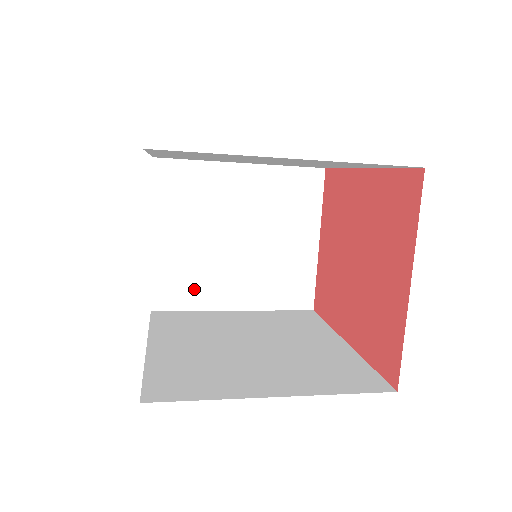
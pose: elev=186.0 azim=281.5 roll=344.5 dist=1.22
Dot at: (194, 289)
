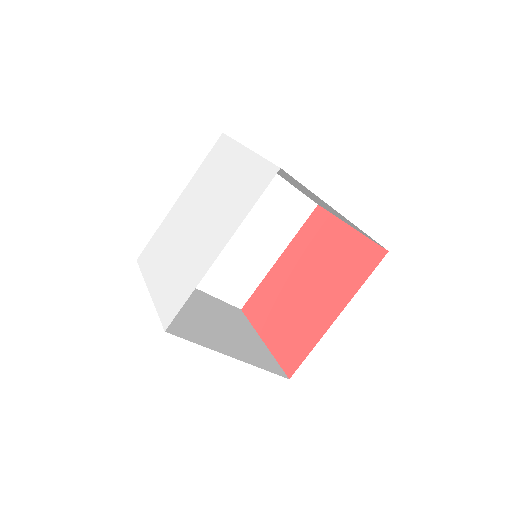
Dot at: (194, 332)
